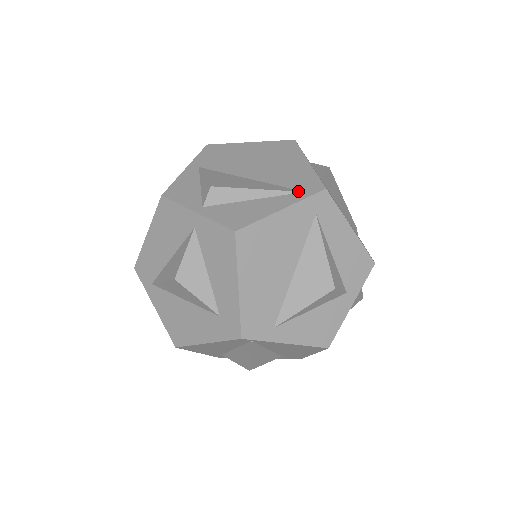
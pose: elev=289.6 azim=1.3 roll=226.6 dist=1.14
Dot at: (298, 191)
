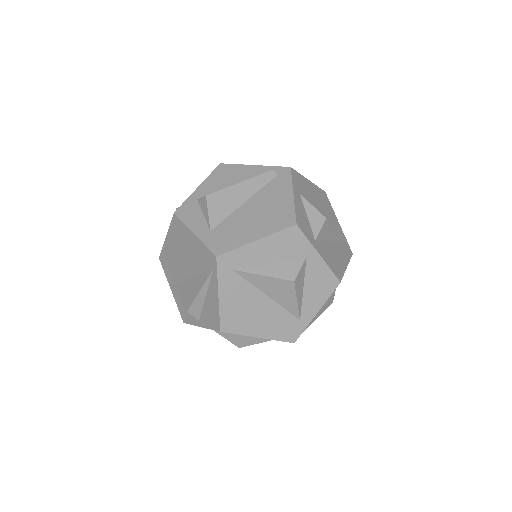
Dot at: (211, 273)
